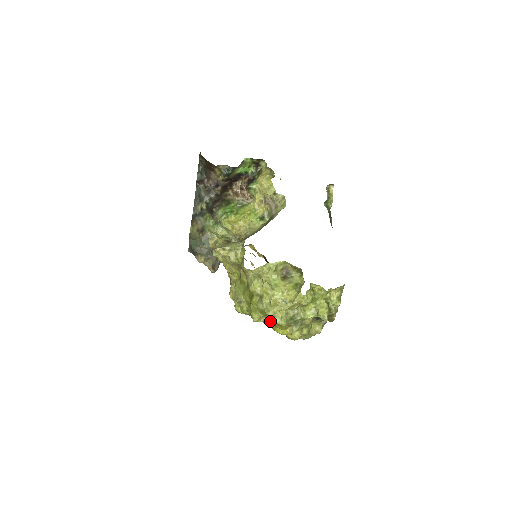
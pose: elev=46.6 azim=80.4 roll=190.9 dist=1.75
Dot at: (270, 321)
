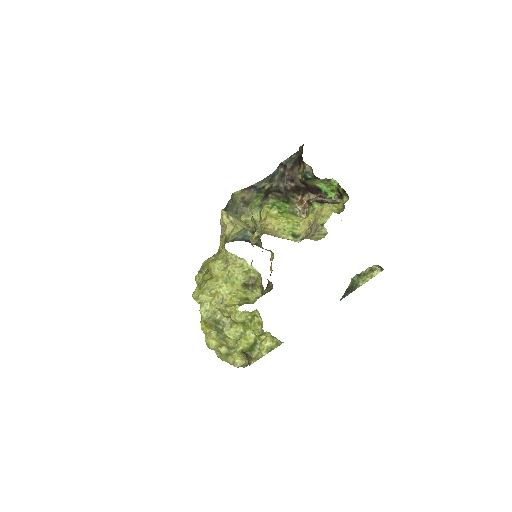
Dot at: occluded
